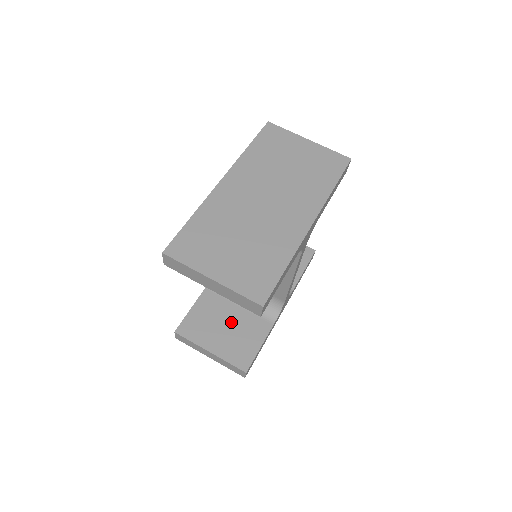
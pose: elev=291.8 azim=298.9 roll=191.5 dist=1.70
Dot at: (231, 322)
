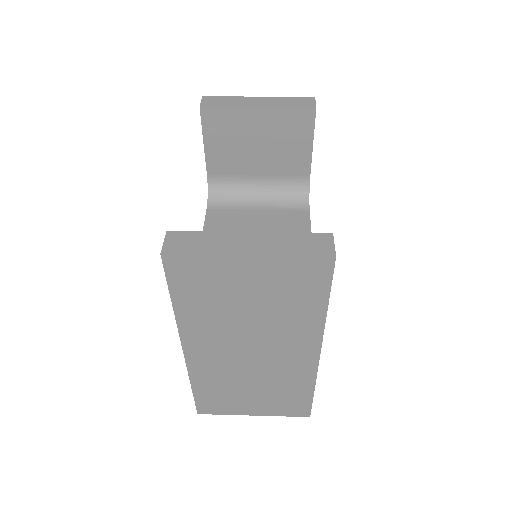
Dot at: occluded
